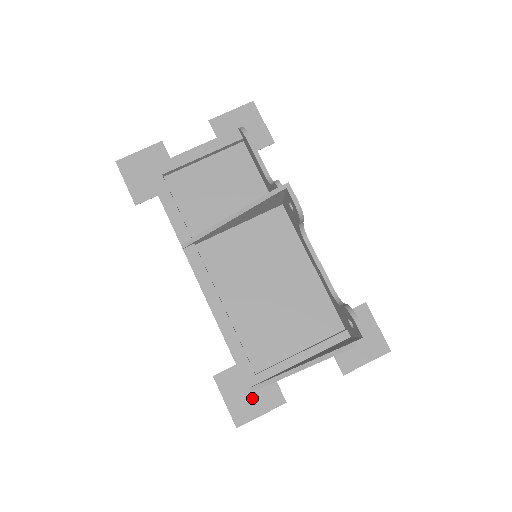
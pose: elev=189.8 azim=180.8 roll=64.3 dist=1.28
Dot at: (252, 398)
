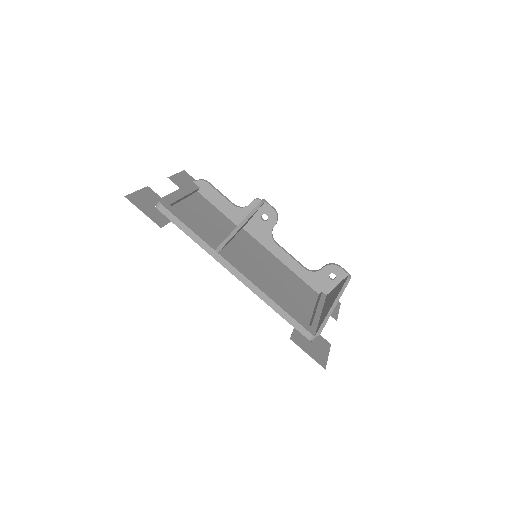
Dot at: (317, 347)
